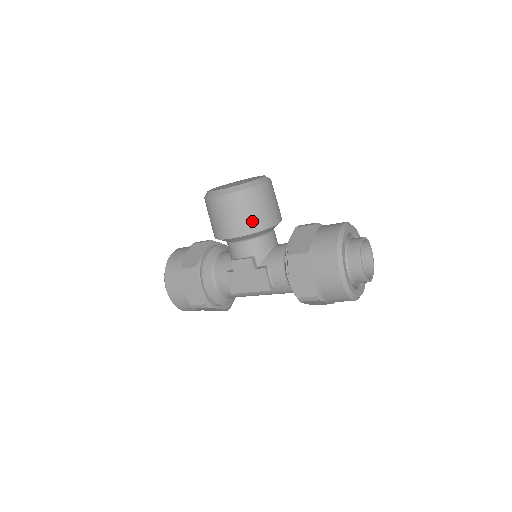
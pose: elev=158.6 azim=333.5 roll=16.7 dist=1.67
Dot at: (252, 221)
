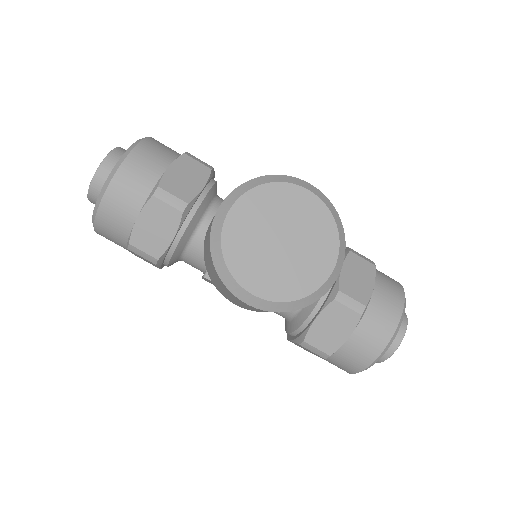
Dot at: occluded
